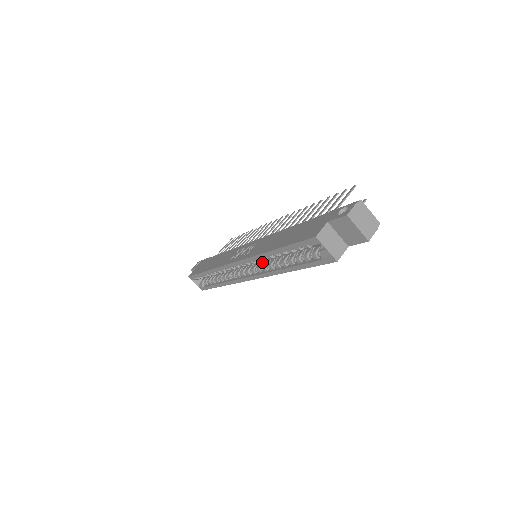
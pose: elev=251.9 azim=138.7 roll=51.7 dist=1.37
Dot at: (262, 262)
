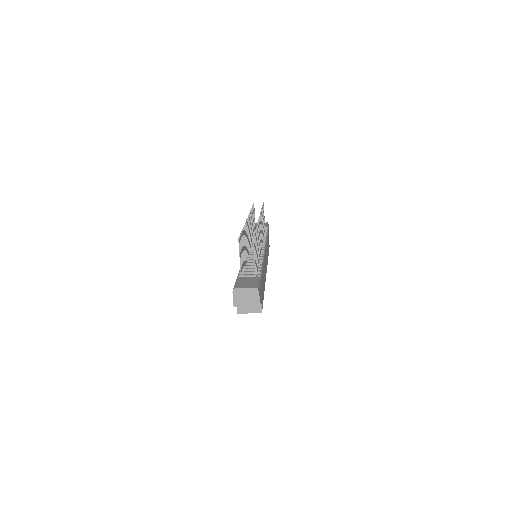
Dot at: occluded
